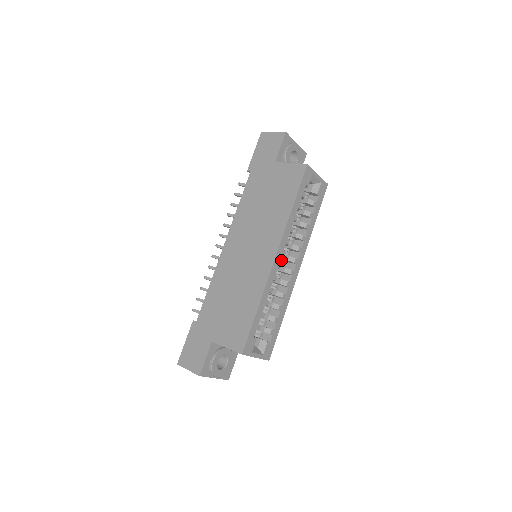
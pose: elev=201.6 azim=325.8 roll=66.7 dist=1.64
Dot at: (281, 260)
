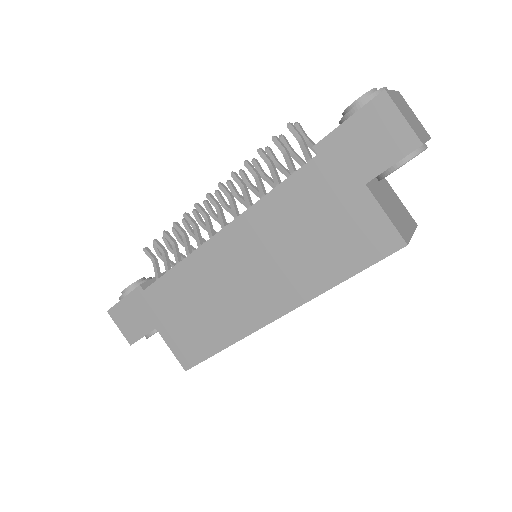
Dot at: occluded
